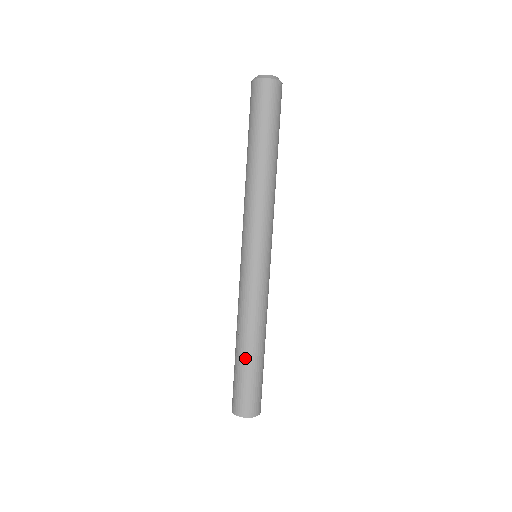
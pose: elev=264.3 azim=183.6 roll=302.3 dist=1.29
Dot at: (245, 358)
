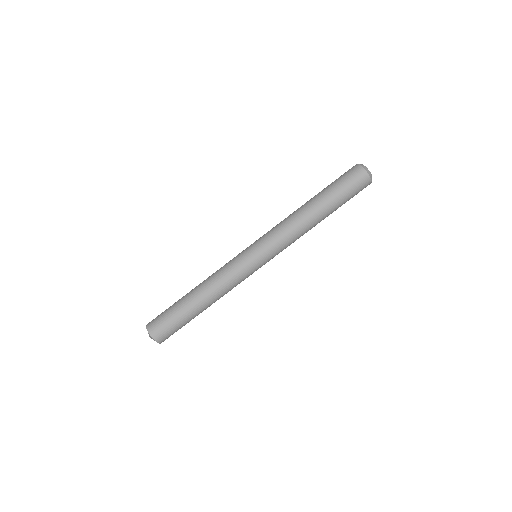
Dot at: (186, 299)
